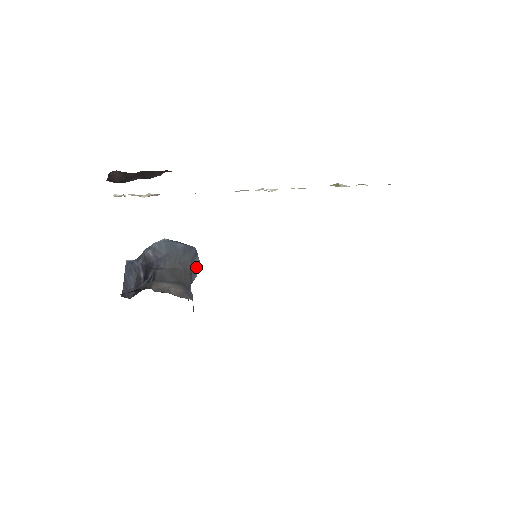
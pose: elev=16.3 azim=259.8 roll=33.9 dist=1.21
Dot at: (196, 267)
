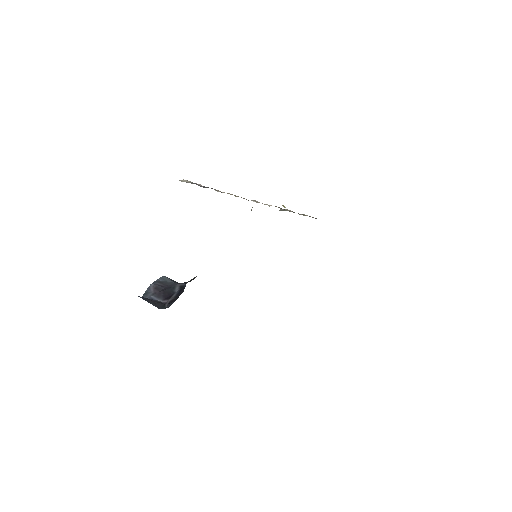
Dot at: occluded
